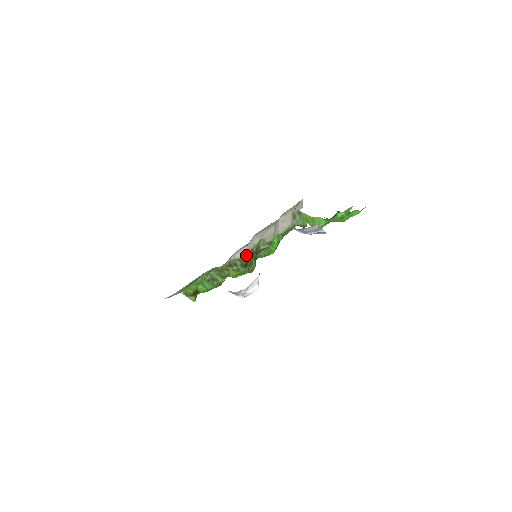
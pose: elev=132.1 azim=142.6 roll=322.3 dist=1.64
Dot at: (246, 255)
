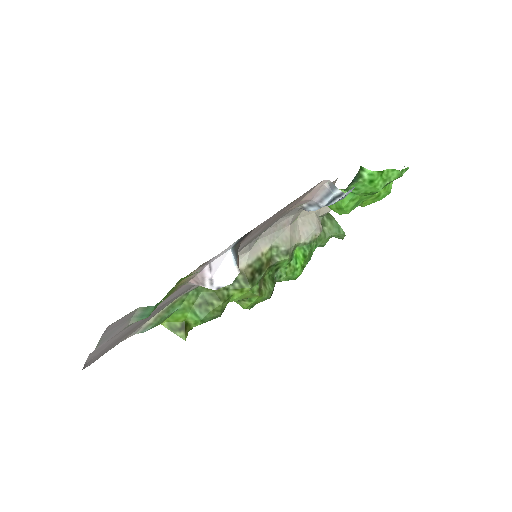
Dot at: (250, 266)
